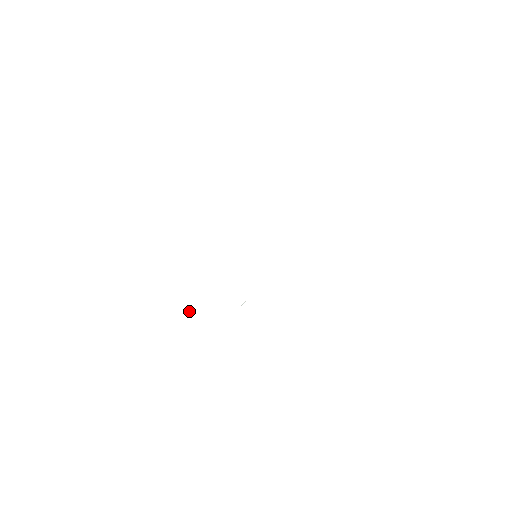
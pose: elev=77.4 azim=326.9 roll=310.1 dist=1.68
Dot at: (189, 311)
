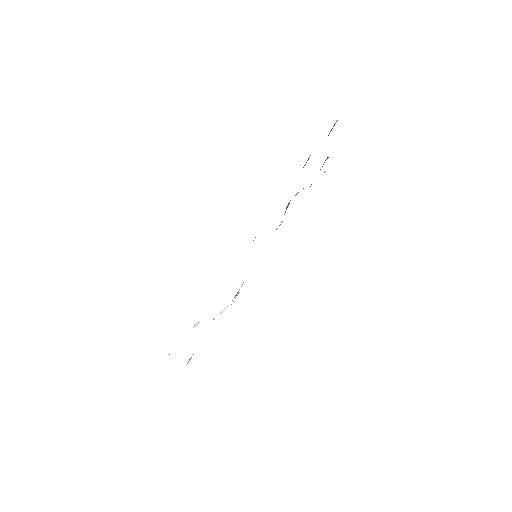
Dot at: occluded
